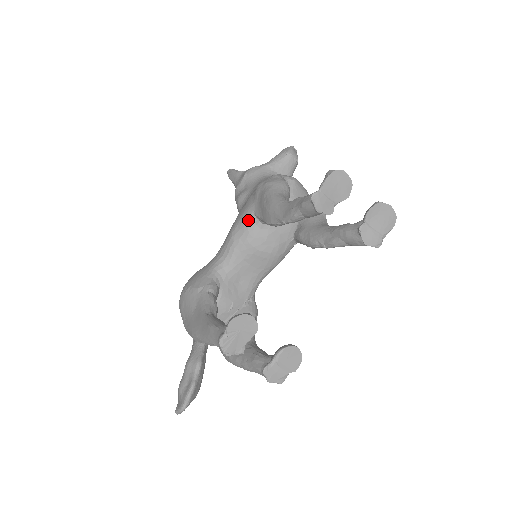
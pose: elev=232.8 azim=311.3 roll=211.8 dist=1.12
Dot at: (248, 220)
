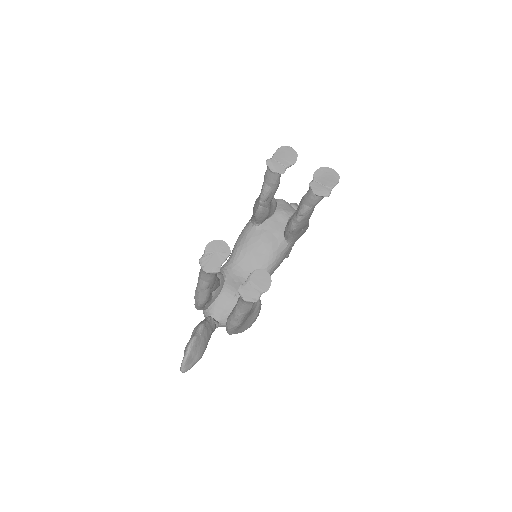
Dot at: (246, 227)
